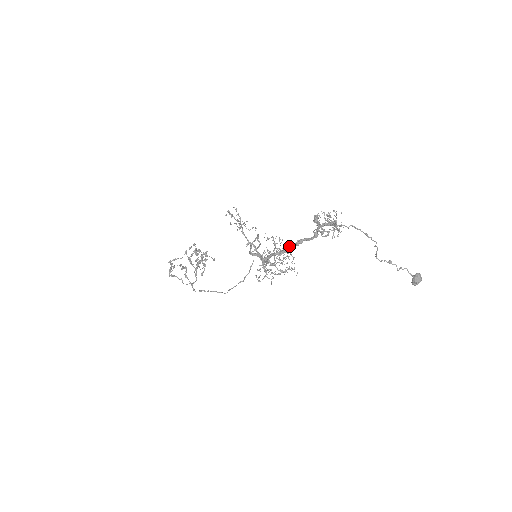
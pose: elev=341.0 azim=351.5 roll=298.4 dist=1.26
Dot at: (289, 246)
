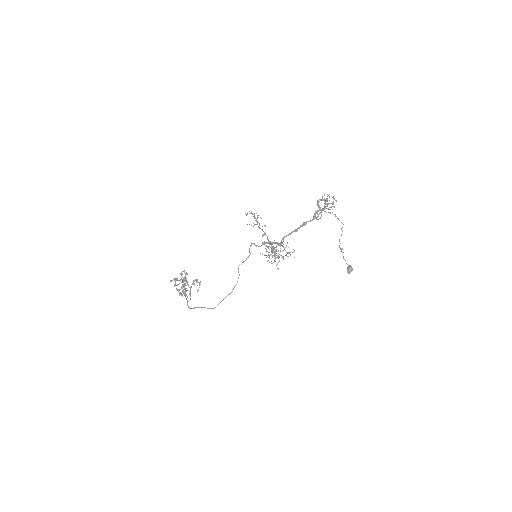
Dot at: (298, 227)
